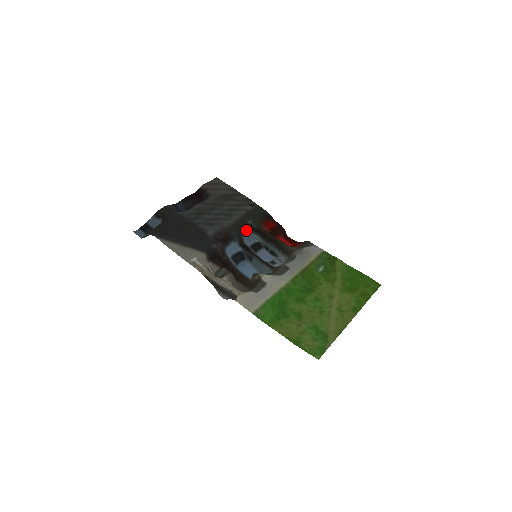
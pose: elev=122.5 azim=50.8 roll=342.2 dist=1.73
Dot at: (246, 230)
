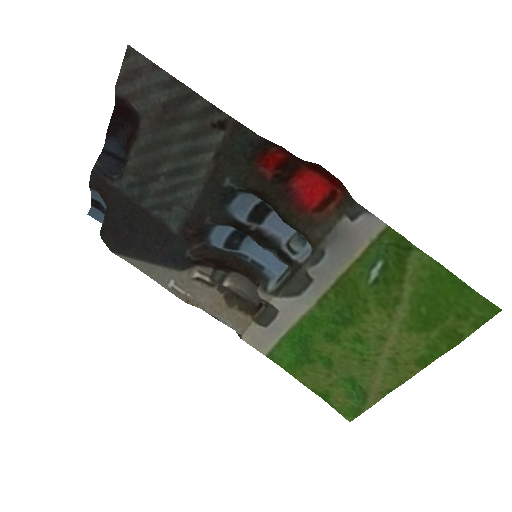
Dot at: (228, 198)
